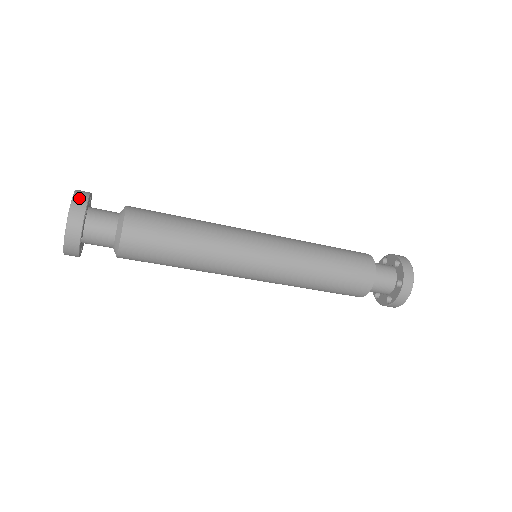
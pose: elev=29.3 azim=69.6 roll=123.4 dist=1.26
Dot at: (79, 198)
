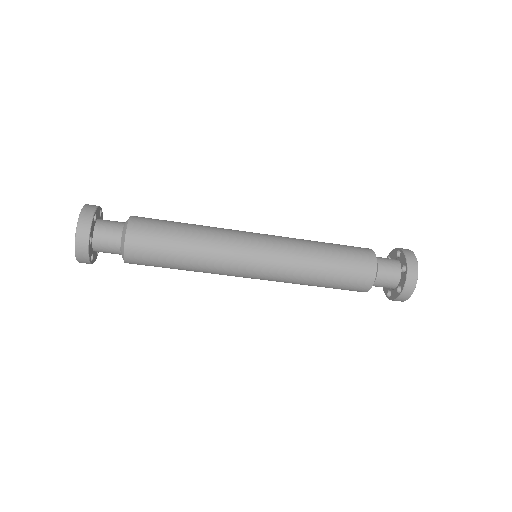
Dot at: (89, 206)
